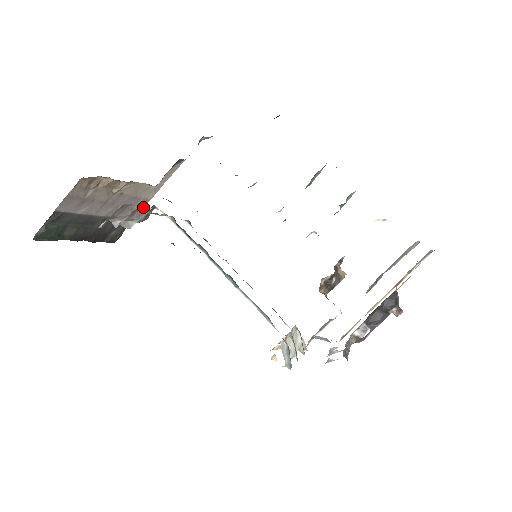
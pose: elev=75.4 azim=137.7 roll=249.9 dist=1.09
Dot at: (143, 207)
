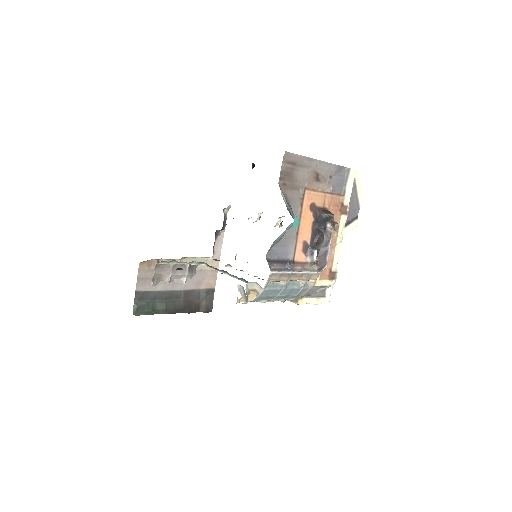
Dot at: (180, 264)
